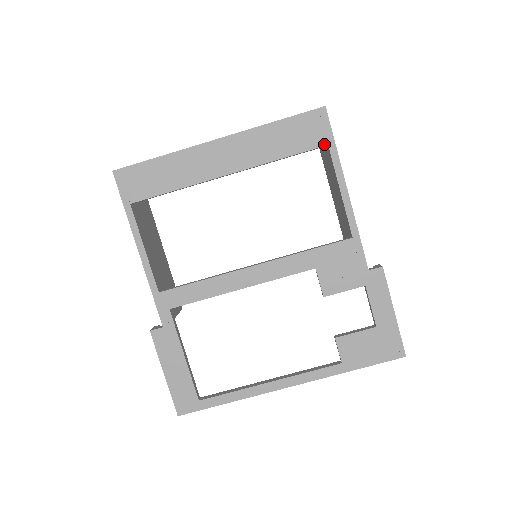
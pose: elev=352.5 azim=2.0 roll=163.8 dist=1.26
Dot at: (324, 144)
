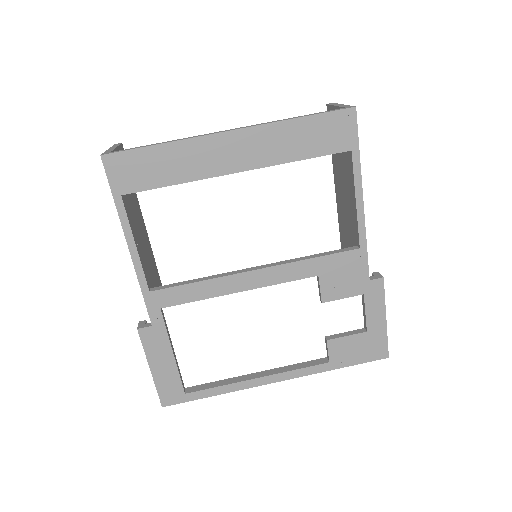
Dot at: (347, 149)
